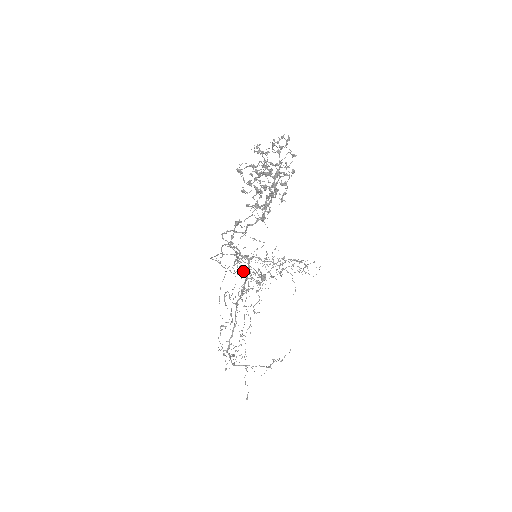
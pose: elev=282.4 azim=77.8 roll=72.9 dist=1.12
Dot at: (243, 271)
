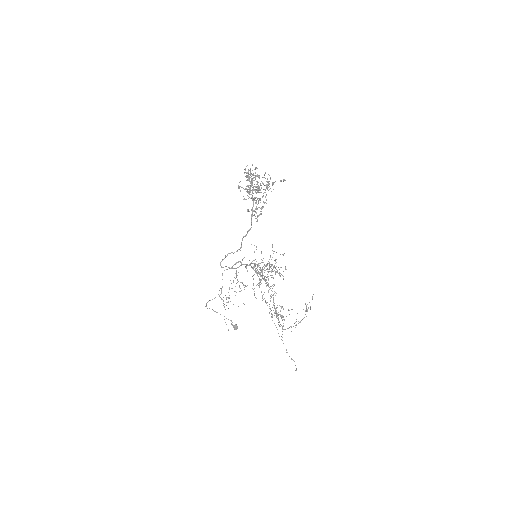
Dot at: (255, 265)
